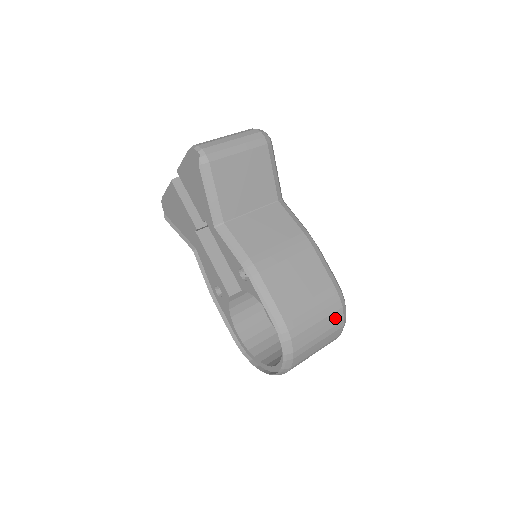
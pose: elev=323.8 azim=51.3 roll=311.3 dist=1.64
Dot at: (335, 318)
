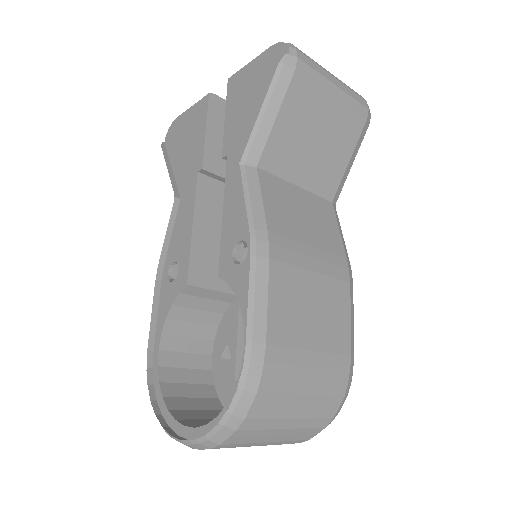
Dot at: (326, 406)
